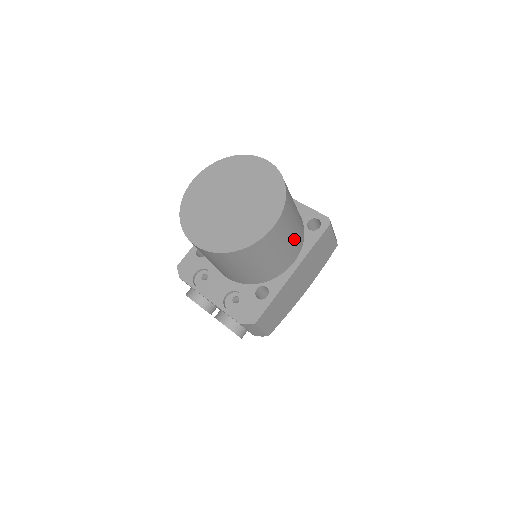
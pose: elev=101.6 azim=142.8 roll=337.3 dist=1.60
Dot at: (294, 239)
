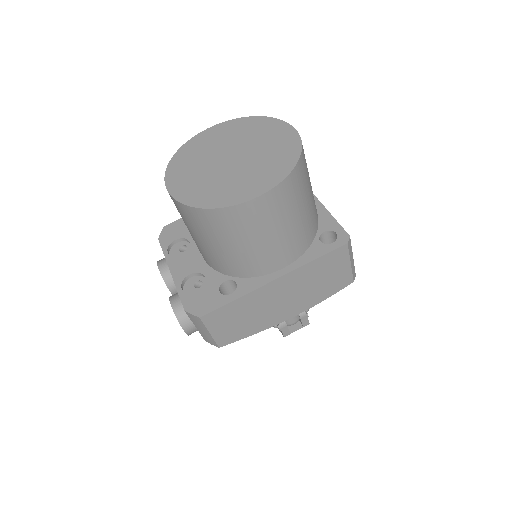
Dot at: (289, 236)
